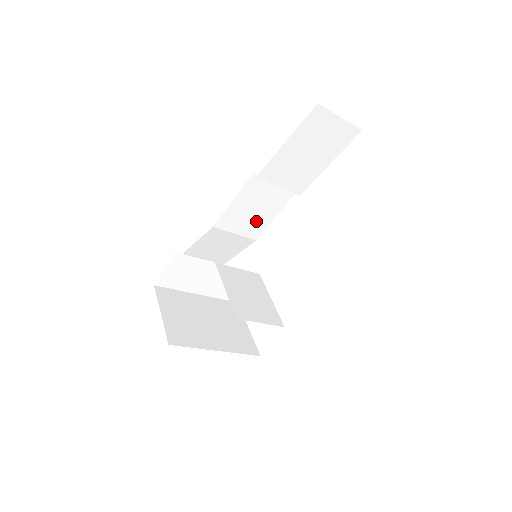
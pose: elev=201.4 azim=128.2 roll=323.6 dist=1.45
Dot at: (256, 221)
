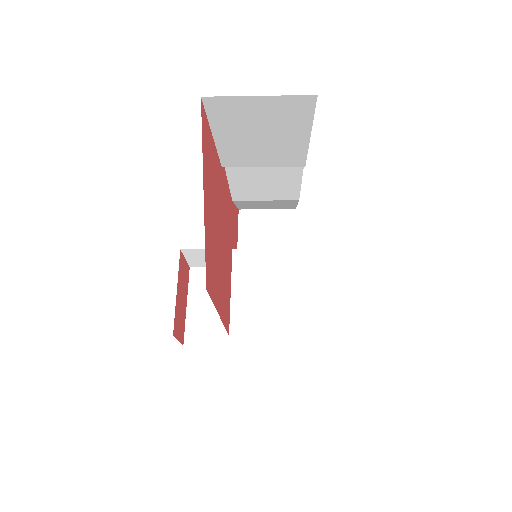
Dot at: (279, 188)
